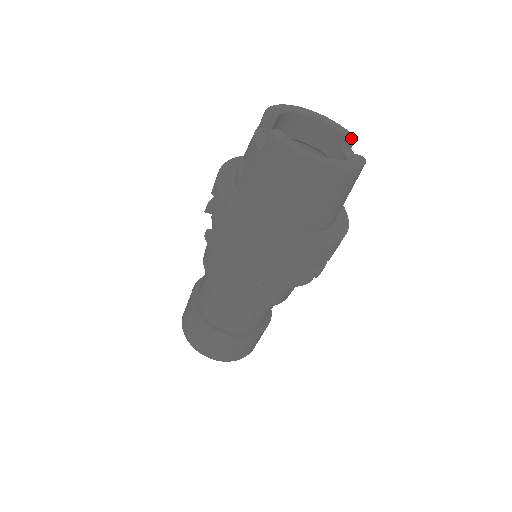
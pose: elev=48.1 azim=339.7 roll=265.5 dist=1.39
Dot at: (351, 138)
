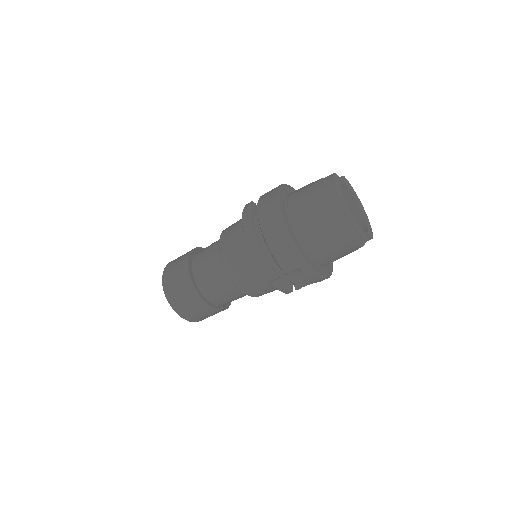
Dot at: (370, 234)
